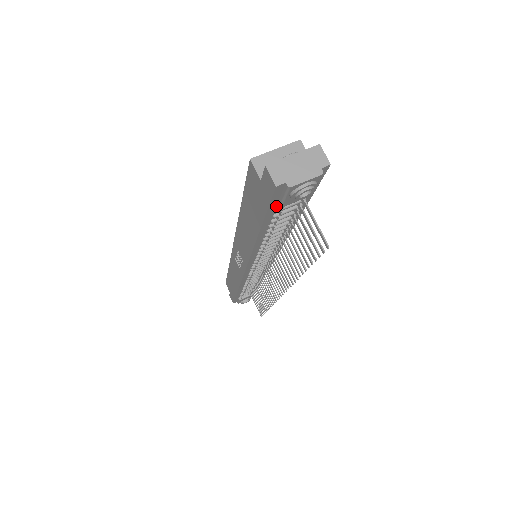
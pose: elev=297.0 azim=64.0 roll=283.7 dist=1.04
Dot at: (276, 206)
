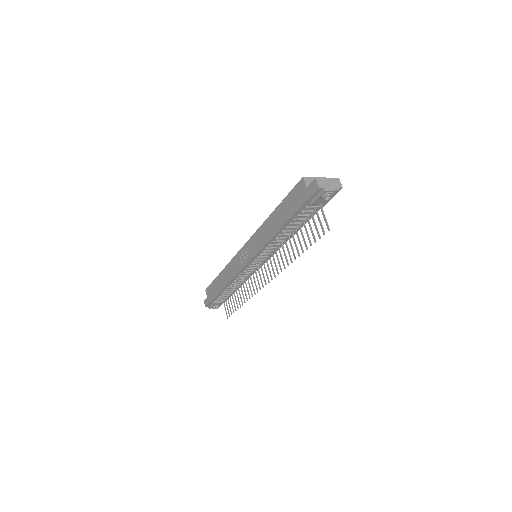
Dot at: (308, 204)
